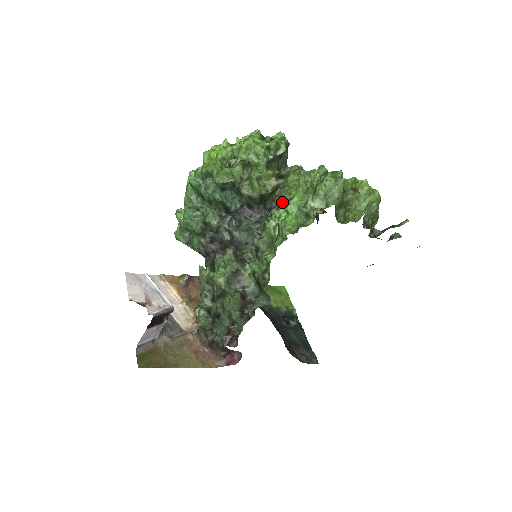
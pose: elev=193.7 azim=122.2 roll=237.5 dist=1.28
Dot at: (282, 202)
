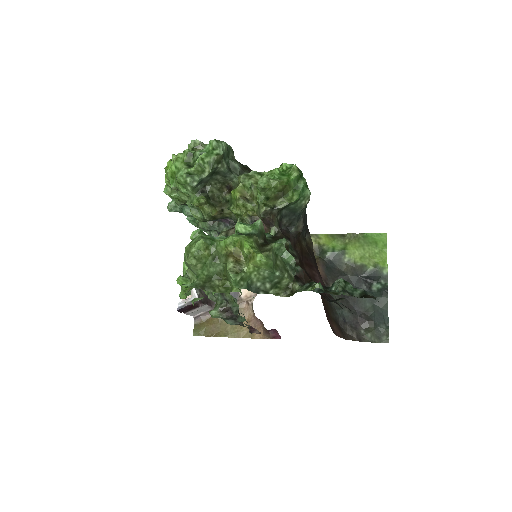
Dot at: occluded
